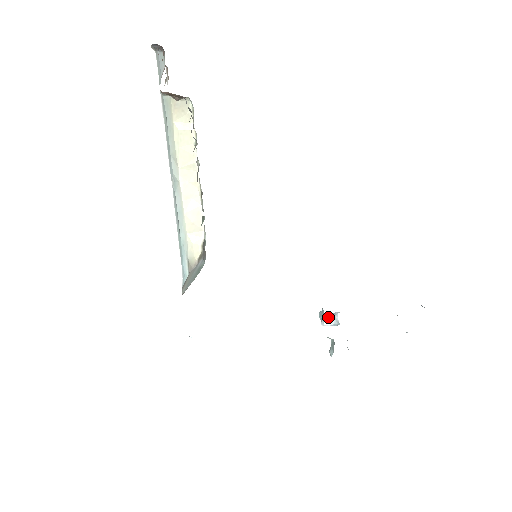
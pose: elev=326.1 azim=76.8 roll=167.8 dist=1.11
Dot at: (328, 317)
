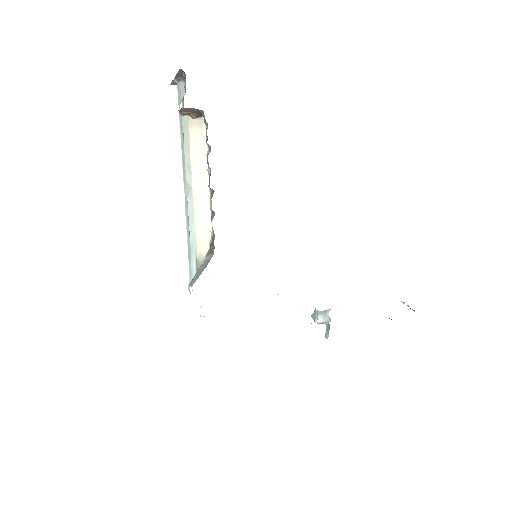
Dot at: (320, 314)
